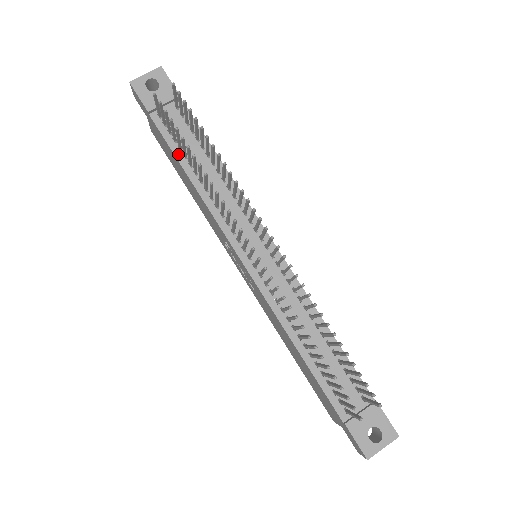
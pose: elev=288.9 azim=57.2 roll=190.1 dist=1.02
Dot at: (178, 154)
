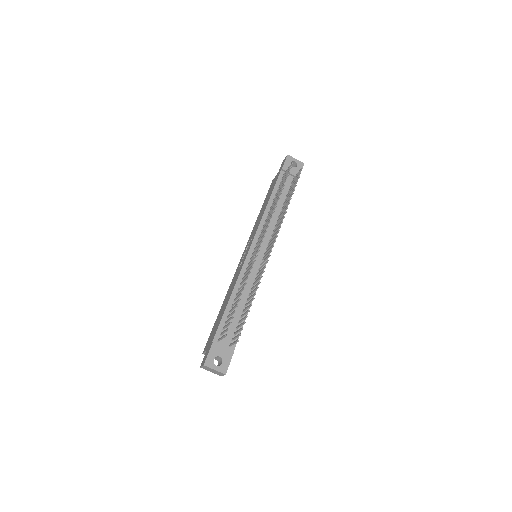
Dot at: (274, 192)
